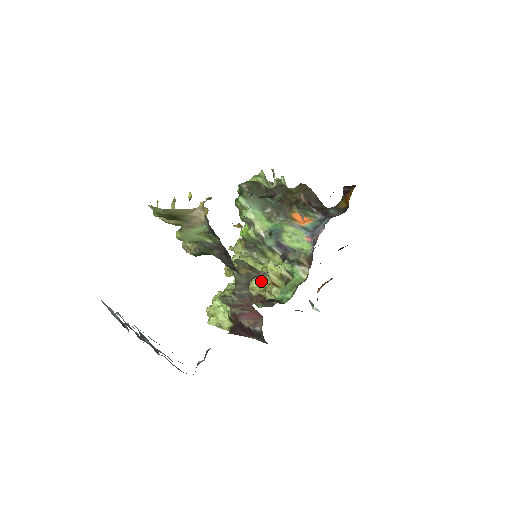
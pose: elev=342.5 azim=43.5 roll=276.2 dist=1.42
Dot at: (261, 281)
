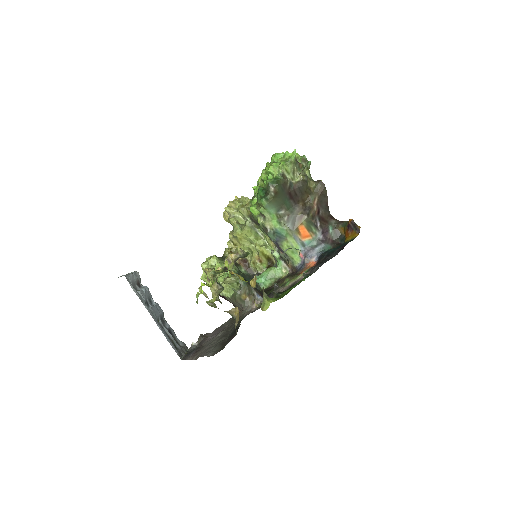
Dot at: (251, 250)
